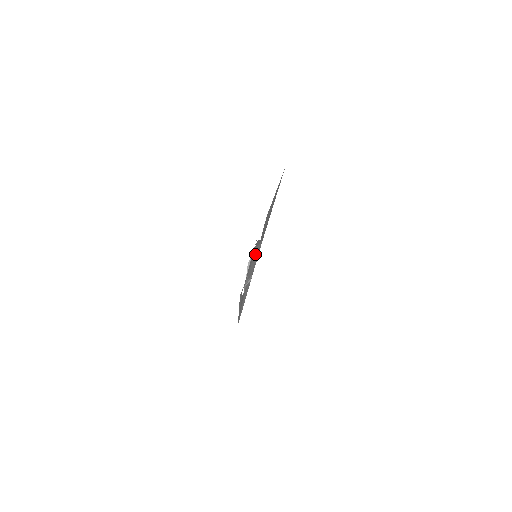
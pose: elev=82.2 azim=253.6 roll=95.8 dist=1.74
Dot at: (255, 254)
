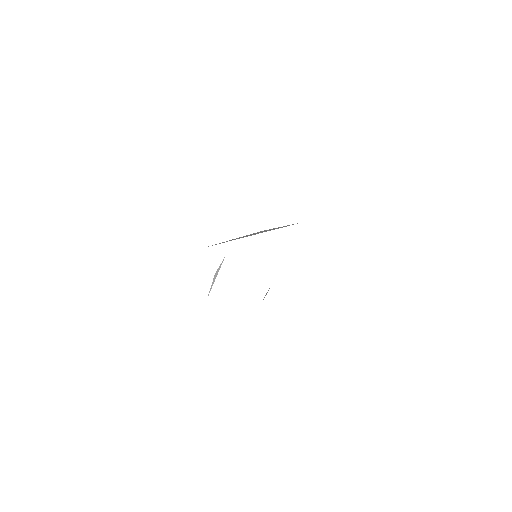
Dot at: occluded
